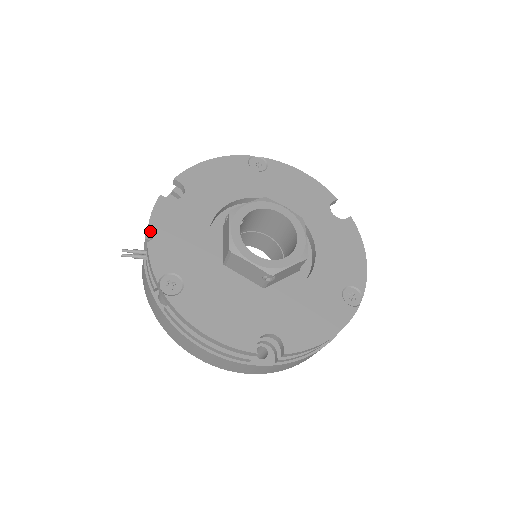
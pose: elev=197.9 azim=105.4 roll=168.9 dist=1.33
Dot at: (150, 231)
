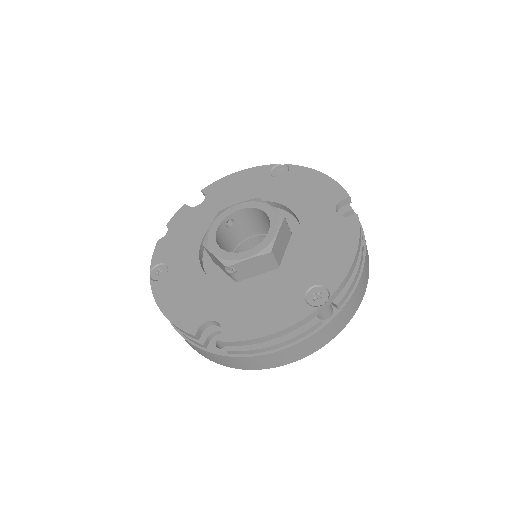
Dot at: occluded
